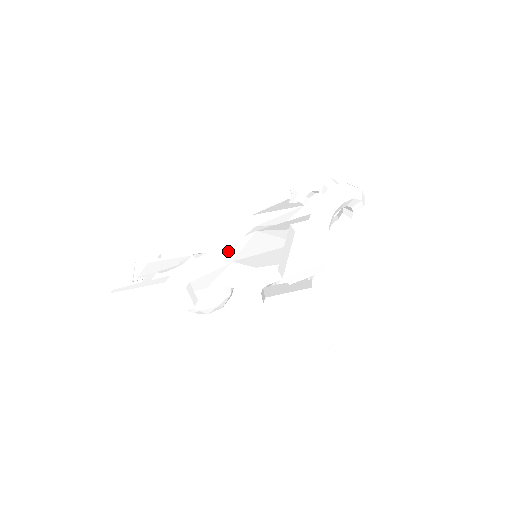
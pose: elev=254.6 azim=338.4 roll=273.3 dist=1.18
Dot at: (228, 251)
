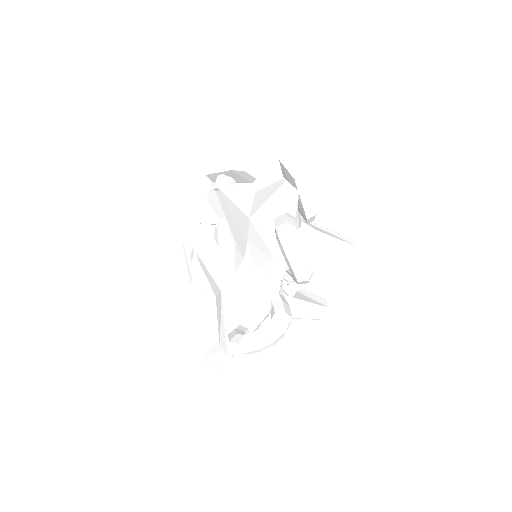
Dot at: (214, 286)
